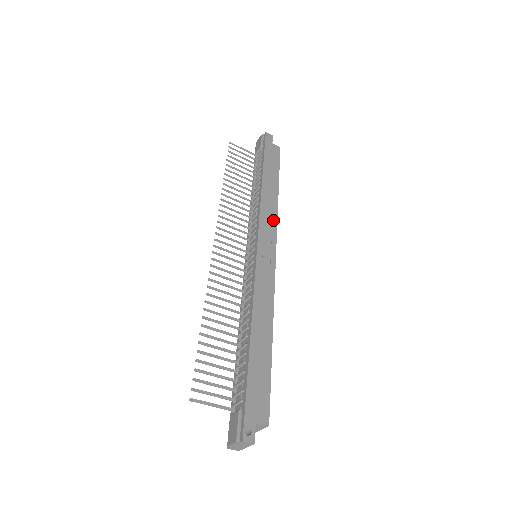
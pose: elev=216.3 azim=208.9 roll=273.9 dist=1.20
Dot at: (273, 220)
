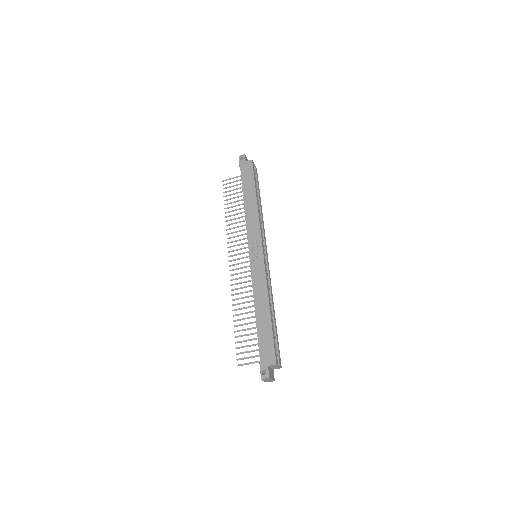
Dot at: (256, 225)
